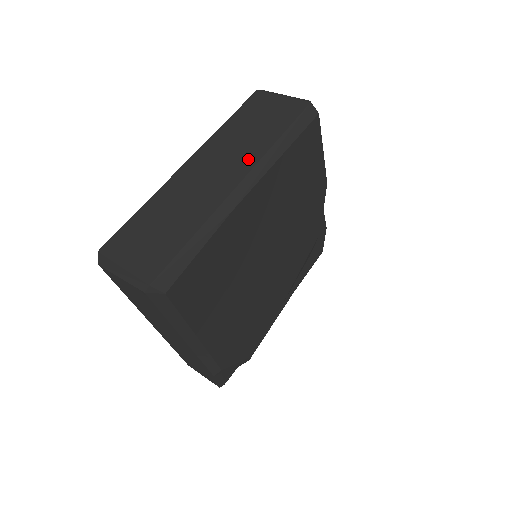
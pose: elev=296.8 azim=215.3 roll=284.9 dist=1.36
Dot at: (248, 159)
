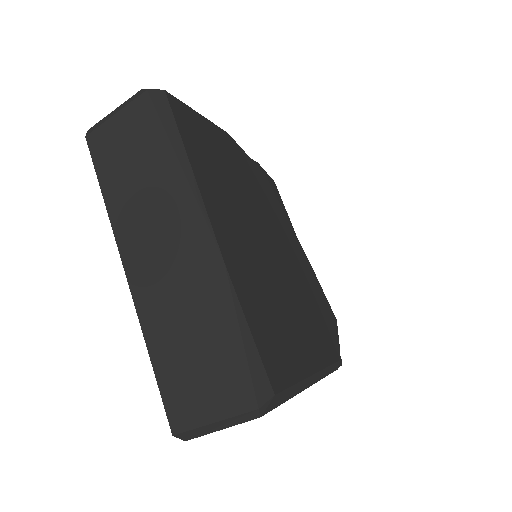
Dot at: (172, 205)
